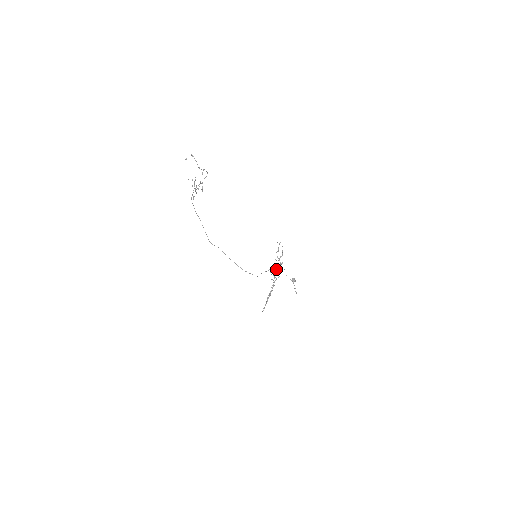
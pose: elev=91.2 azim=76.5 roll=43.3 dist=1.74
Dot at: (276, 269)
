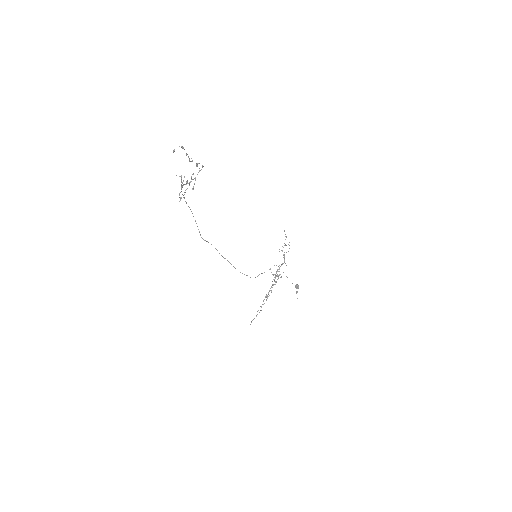
Dot at: occluded
